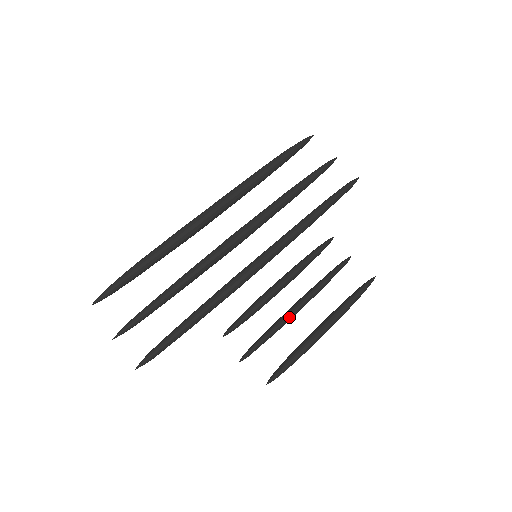
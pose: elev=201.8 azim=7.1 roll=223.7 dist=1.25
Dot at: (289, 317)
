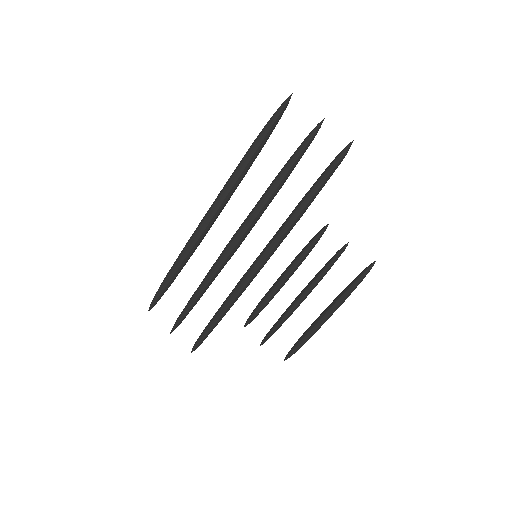
Dot at: (292, 311)
